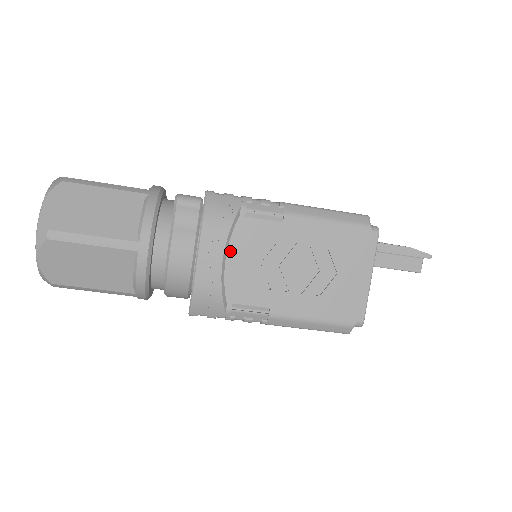
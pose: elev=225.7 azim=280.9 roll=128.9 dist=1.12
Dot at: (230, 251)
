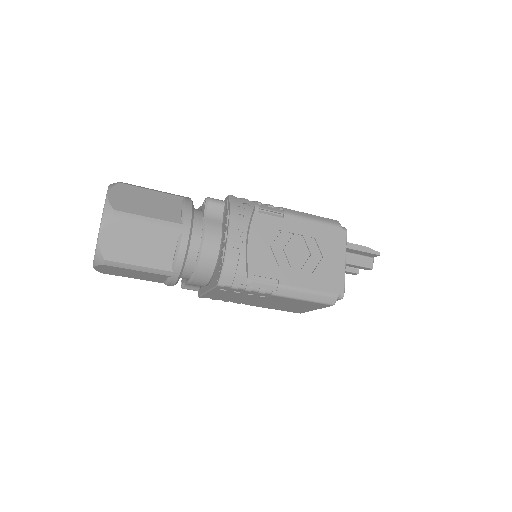
Dot at: (249, 236)
